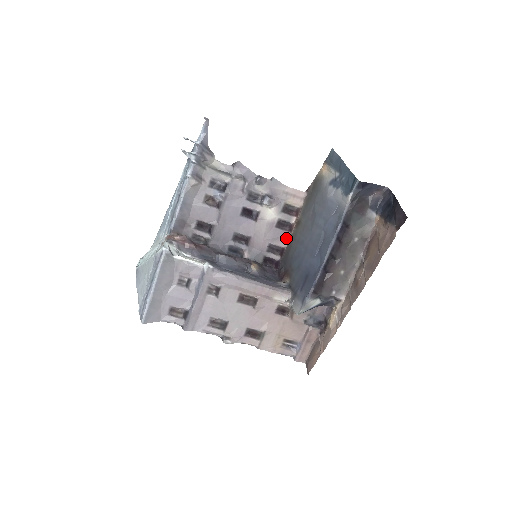
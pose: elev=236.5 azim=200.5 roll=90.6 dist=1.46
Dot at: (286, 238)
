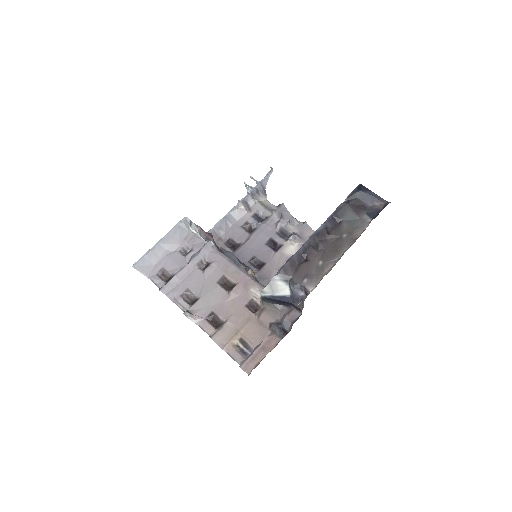
Dot at: occluded
